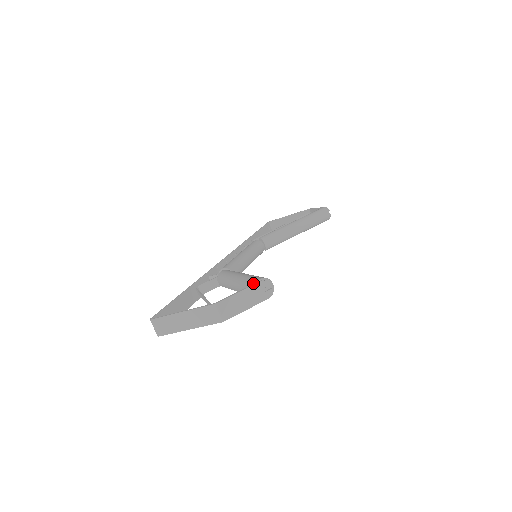
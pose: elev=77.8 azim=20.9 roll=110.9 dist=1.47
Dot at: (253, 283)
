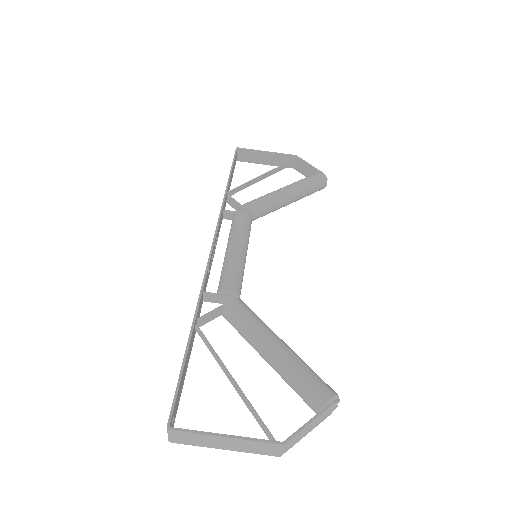
Dot at: (320, 400)
